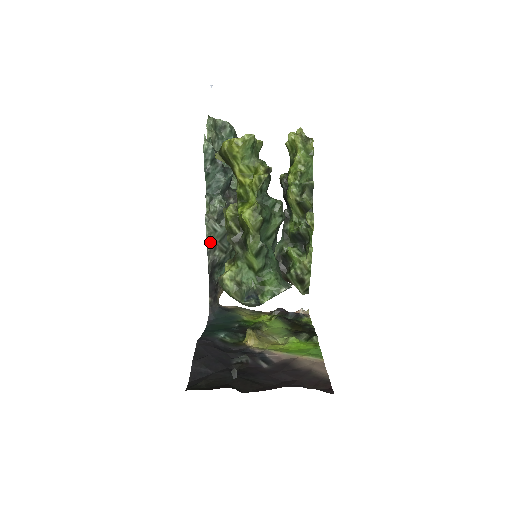
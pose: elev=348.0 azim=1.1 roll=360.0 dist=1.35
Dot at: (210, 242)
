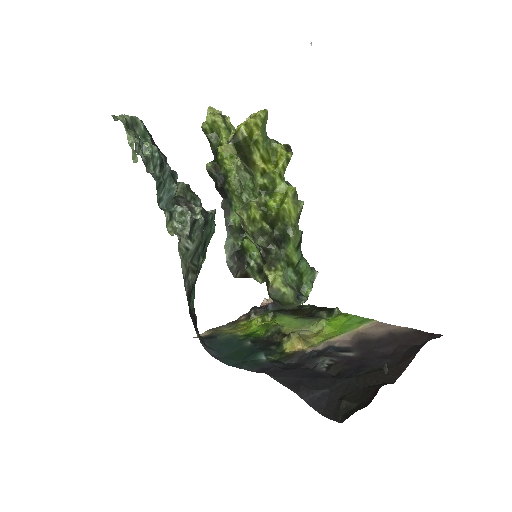
Dot at: (183, 266)
